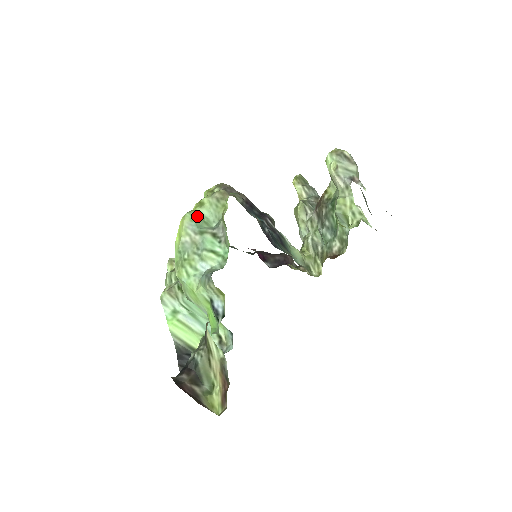
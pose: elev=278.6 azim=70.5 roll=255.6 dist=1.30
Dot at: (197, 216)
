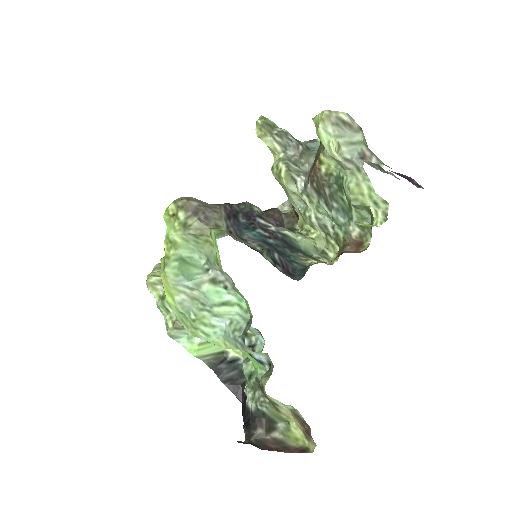
Dot at: (179, 264)
